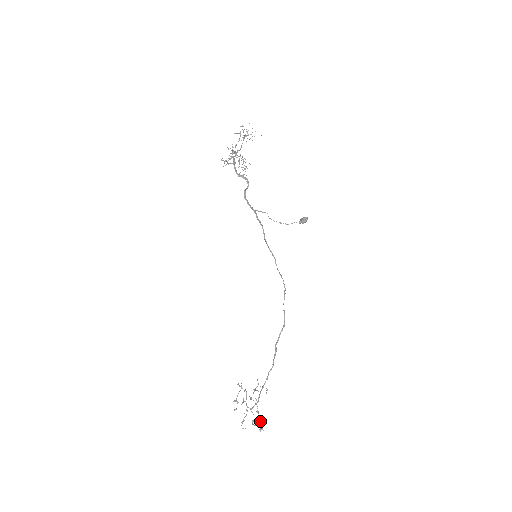
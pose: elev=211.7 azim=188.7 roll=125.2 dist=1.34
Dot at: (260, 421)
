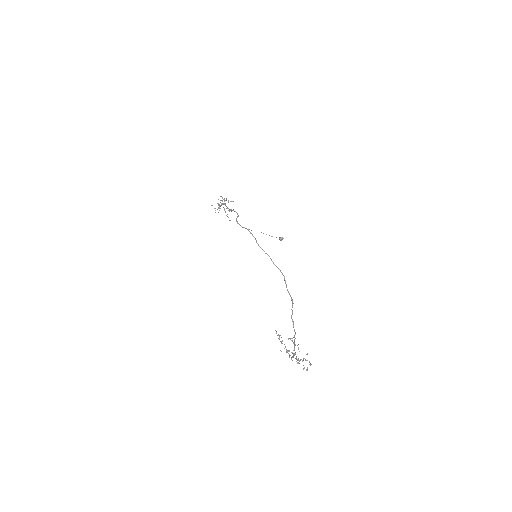
Dot at: (304, 367)
